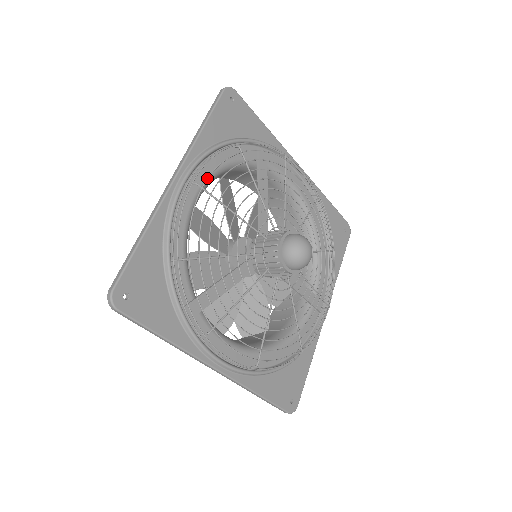
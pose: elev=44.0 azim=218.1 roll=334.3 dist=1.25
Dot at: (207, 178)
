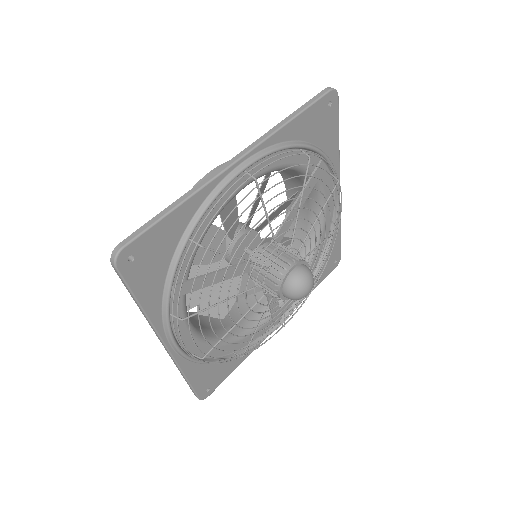
Dot at: (267, 178)
